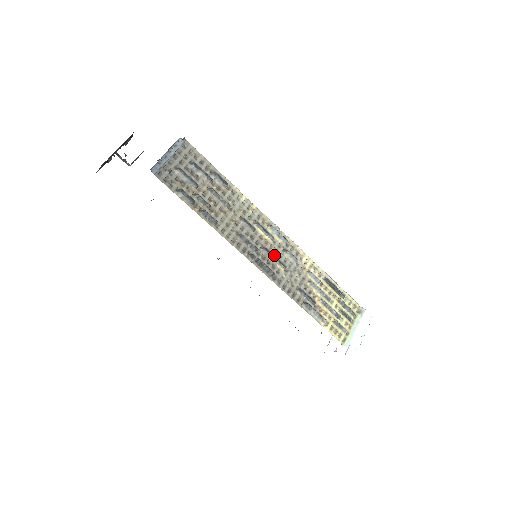
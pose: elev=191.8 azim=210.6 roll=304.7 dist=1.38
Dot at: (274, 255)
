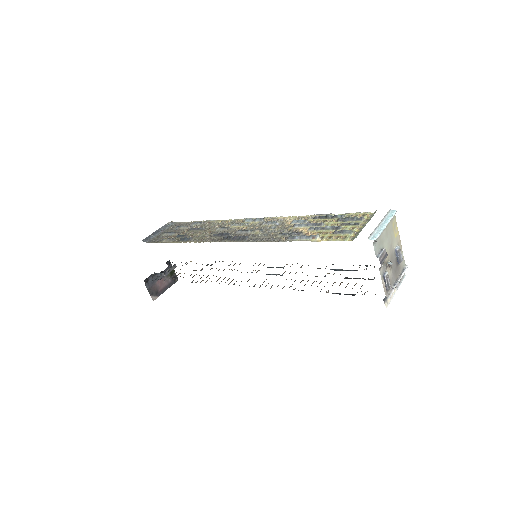
Dot at: (249, 231)
